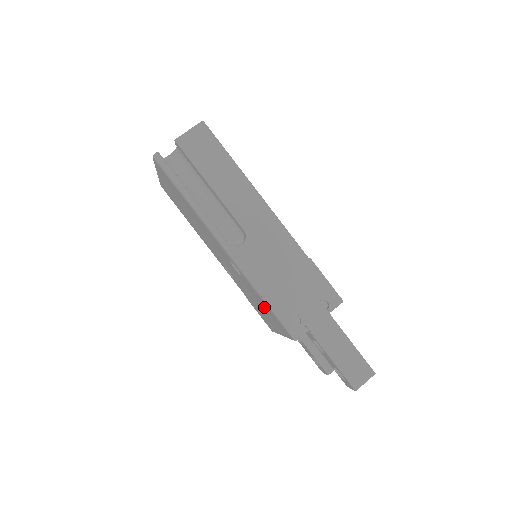
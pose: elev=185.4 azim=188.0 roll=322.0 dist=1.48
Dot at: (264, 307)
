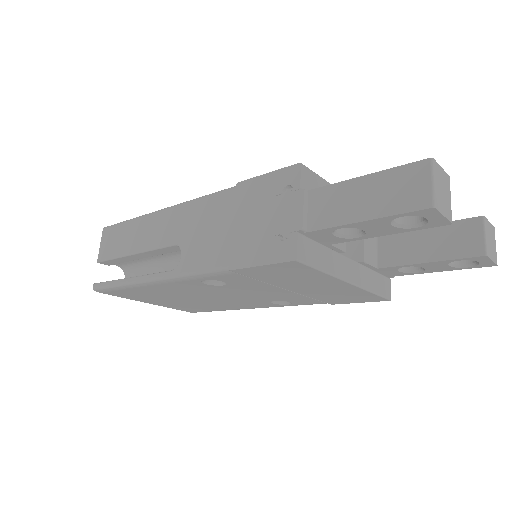
Dot at: (273, 279)
